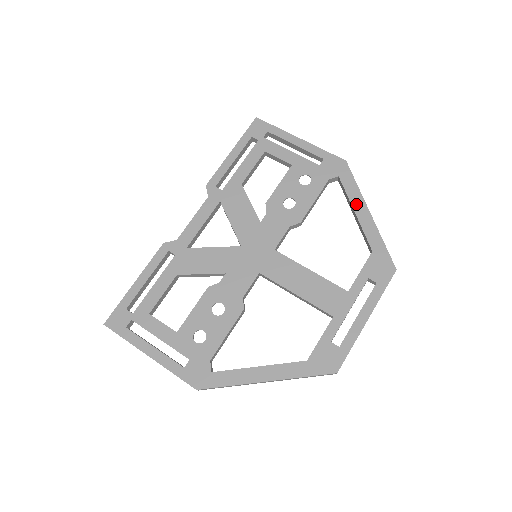
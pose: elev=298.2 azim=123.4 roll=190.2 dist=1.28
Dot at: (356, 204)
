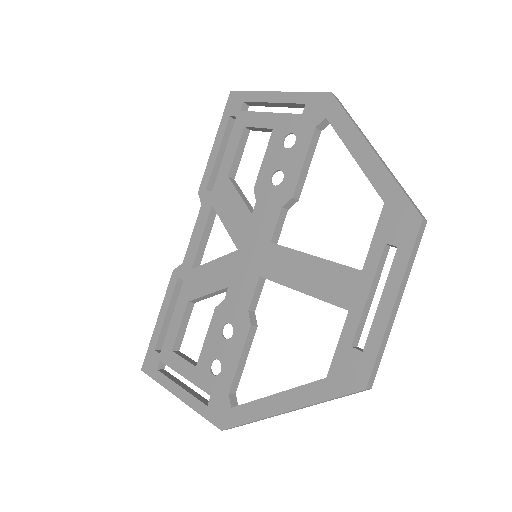
Dot at: (353, 145)
